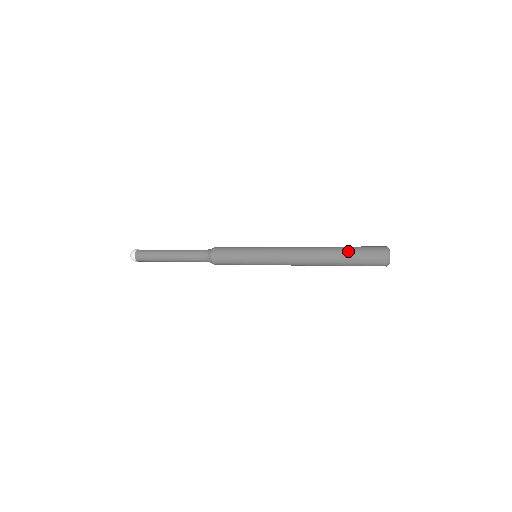
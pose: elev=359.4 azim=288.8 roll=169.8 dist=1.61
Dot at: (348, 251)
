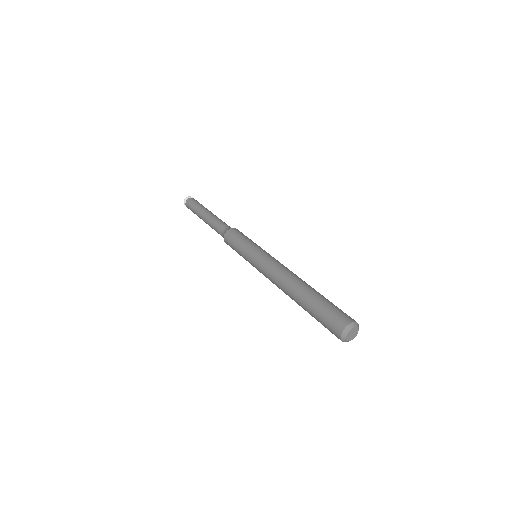
Dot at: (312, 308)
